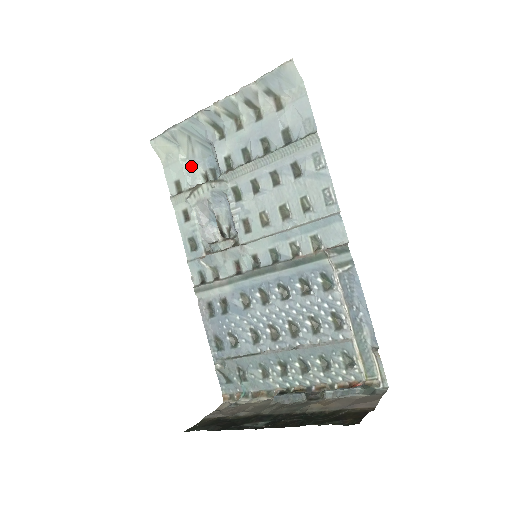
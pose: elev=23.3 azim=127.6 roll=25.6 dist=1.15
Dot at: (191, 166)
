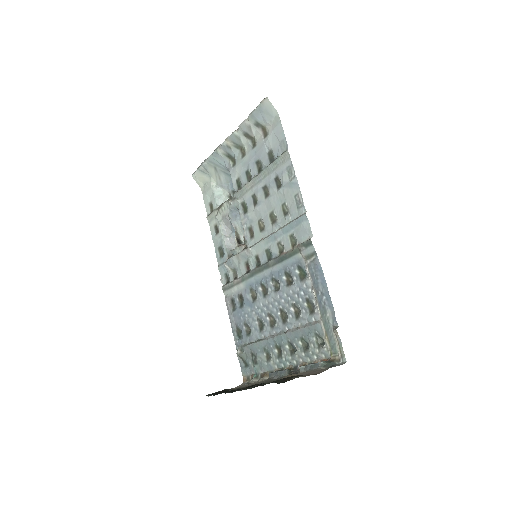
Dot at: (220, 190)
